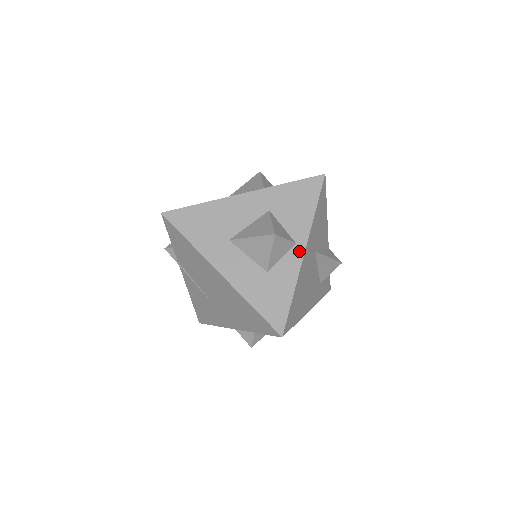
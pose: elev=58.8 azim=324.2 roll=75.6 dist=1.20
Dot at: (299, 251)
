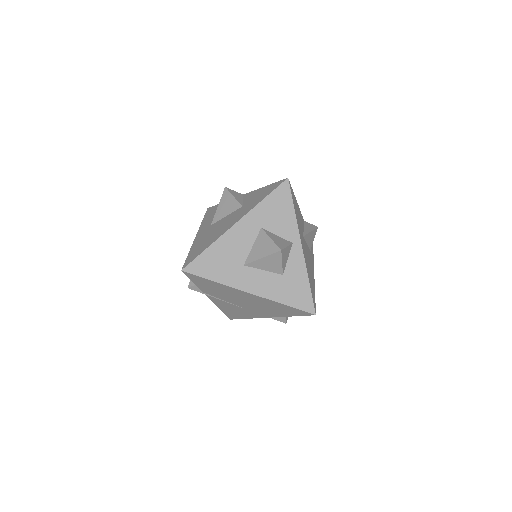
Dot at: (298, 248)
